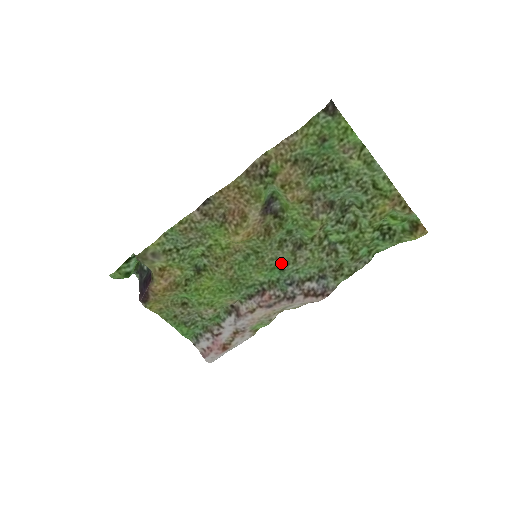
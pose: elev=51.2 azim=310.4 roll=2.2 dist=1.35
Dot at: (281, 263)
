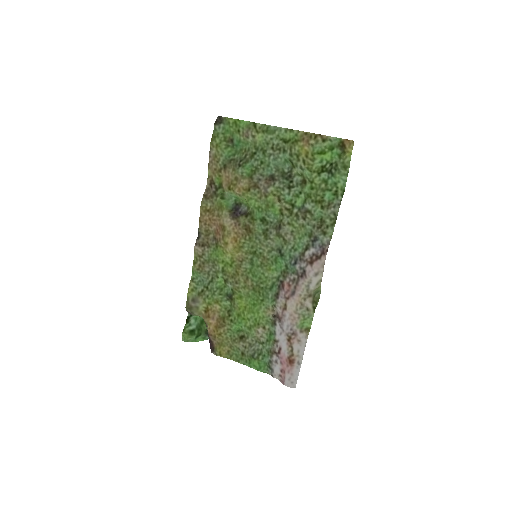
Dot at: (278, 250)
